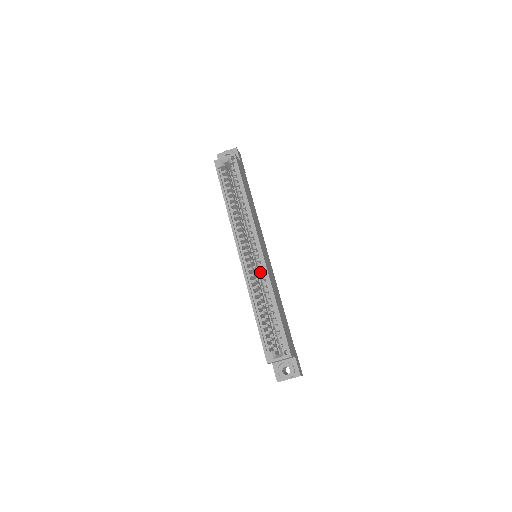
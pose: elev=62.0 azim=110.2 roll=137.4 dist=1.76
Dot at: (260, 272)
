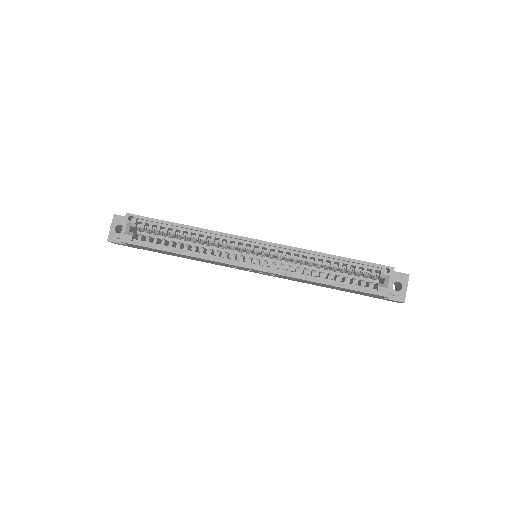
Dot at: (283, 255)
